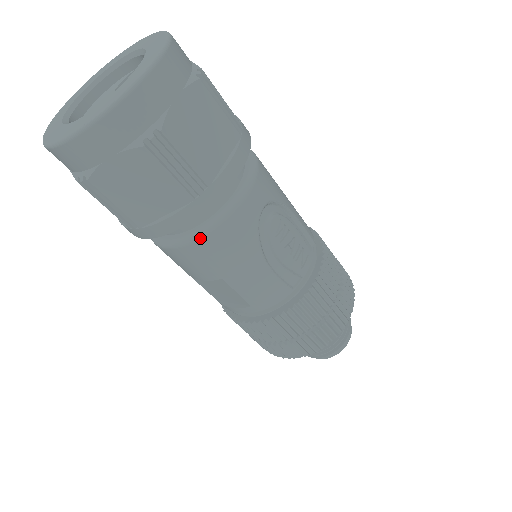
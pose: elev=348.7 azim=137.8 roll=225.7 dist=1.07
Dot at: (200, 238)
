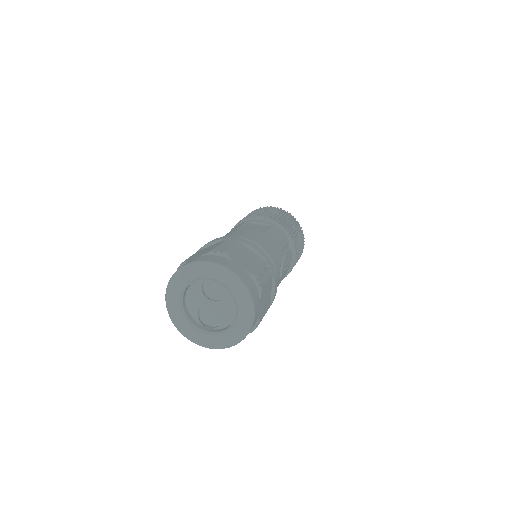
Dot at: occluded
